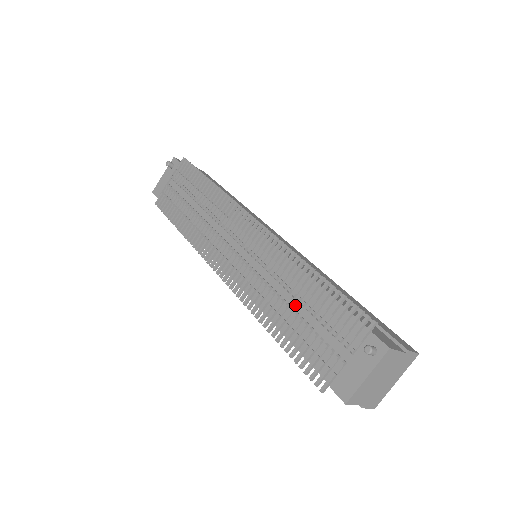
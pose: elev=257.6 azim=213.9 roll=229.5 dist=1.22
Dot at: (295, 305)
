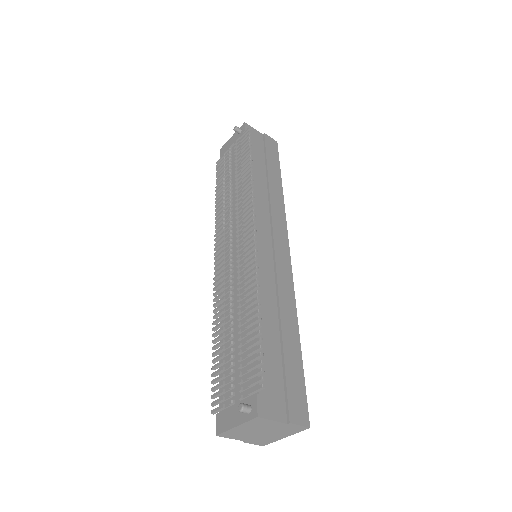
Dot at: (236, 327)
